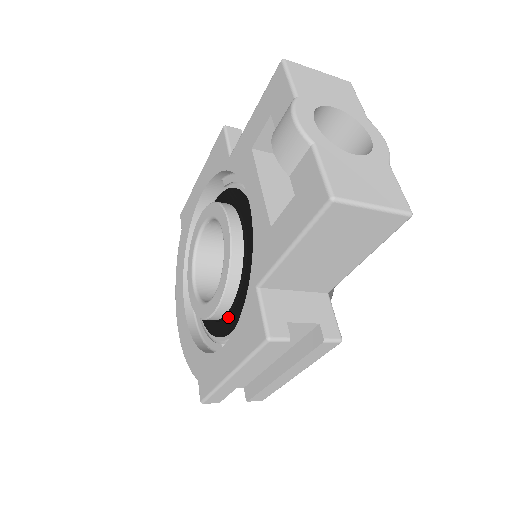
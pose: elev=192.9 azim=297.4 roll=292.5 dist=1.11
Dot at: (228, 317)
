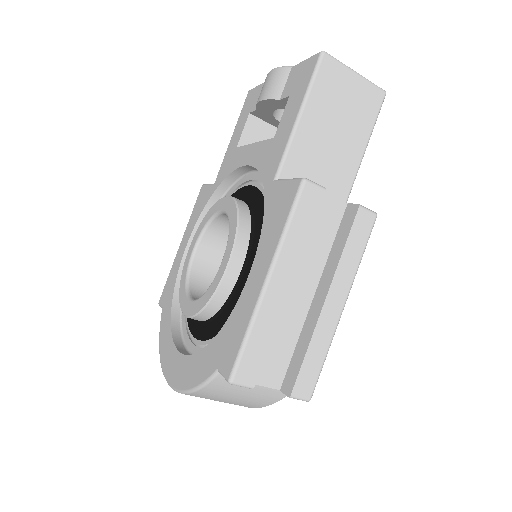
Dot at: (244, 274)
